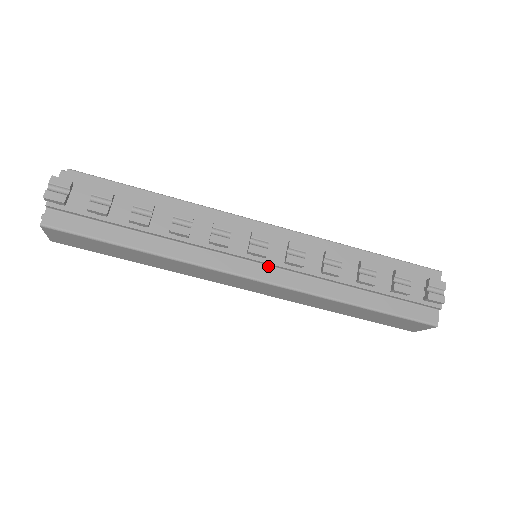
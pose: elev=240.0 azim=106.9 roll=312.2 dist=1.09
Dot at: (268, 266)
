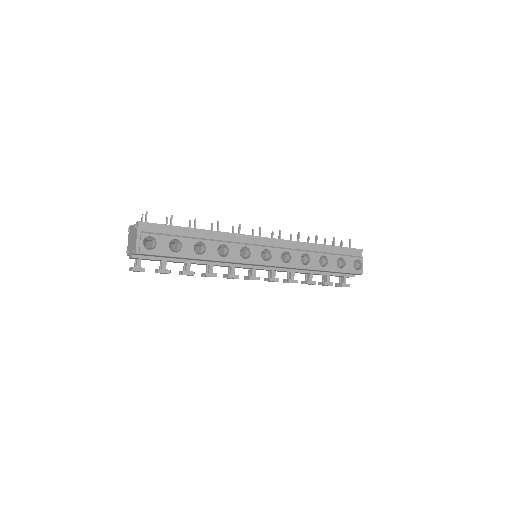
Dot at: occluded
